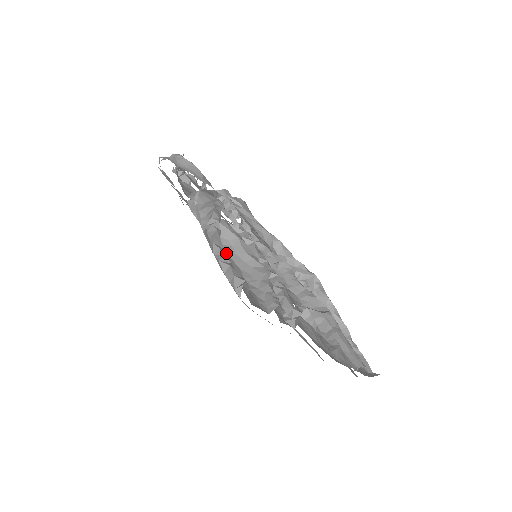
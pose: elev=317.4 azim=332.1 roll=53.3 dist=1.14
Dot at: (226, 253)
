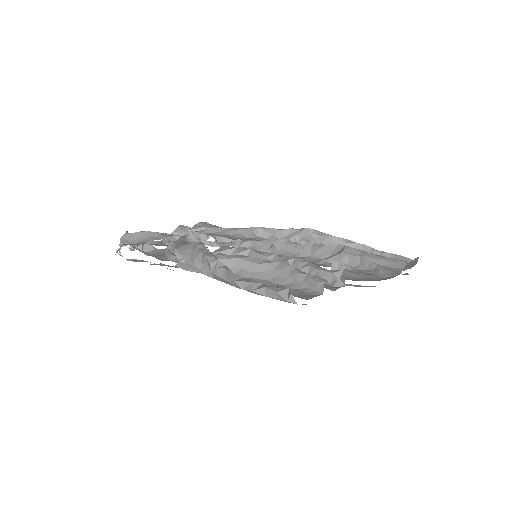
Dot at: occluded
